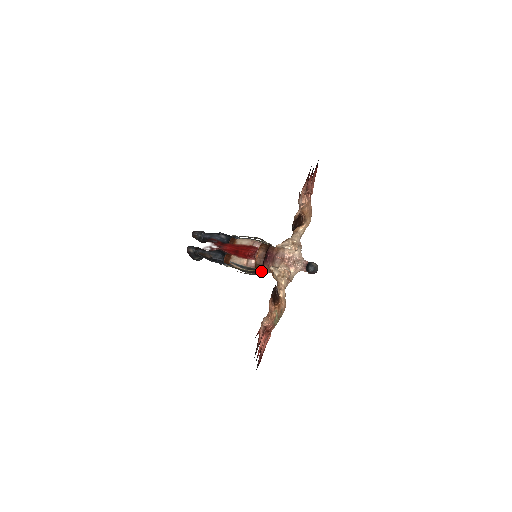
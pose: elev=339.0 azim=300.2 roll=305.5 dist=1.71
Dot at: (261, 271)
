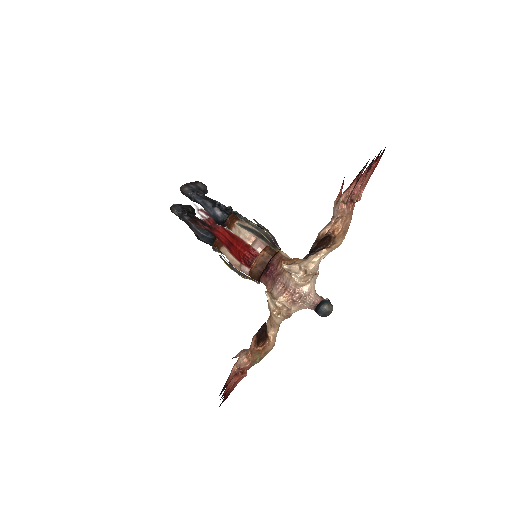
Dot at: (257, 282)
